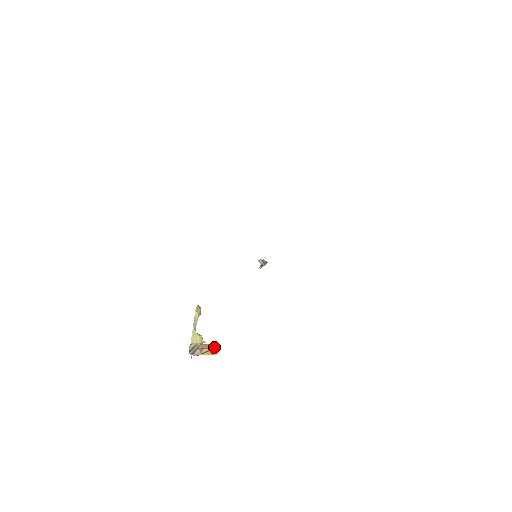
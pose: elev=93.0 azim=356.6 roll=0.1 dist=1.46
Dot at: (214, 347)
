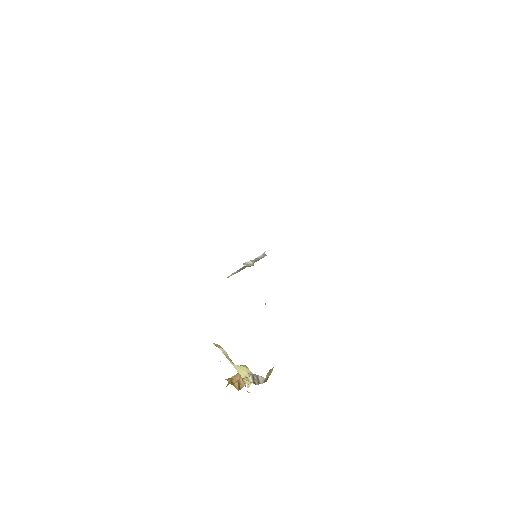
Dot at: occluded
